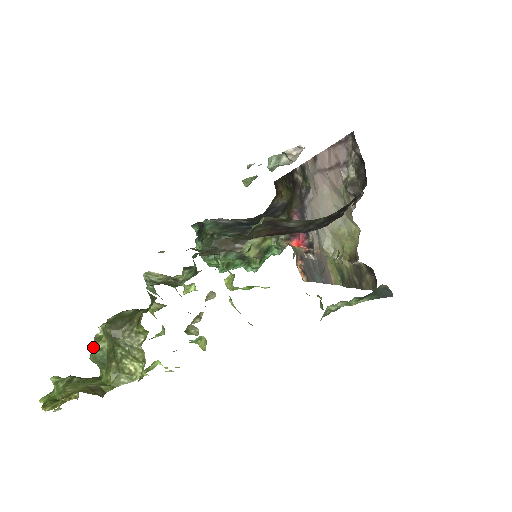
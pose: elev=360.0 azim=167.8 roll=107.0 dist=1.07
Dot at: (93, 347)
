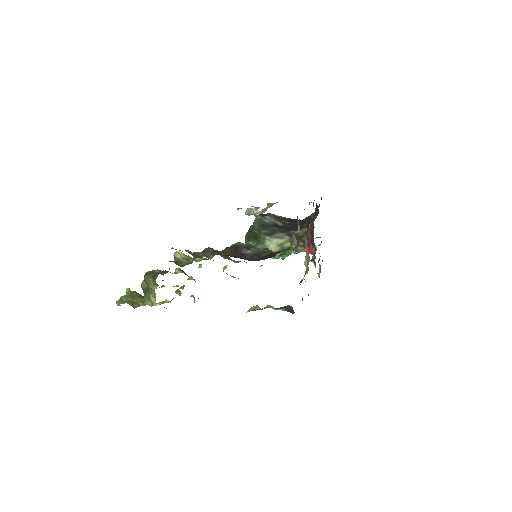
Dot at: (142, 282)
